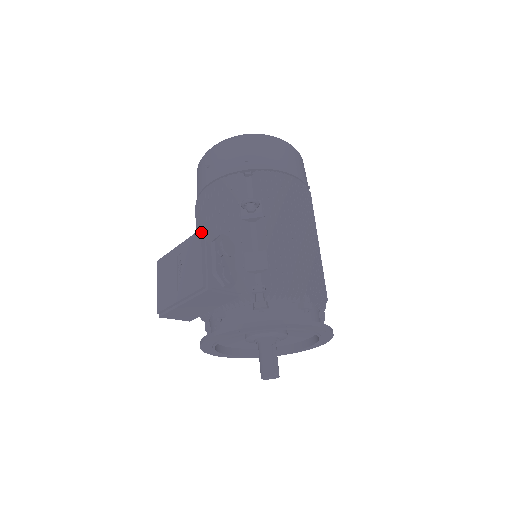
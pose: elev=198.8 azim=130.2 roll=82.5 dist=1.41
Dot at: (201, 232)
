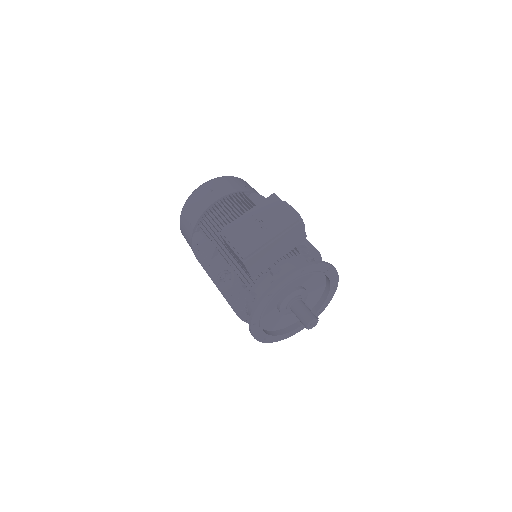
Dot at: (274, 195)
